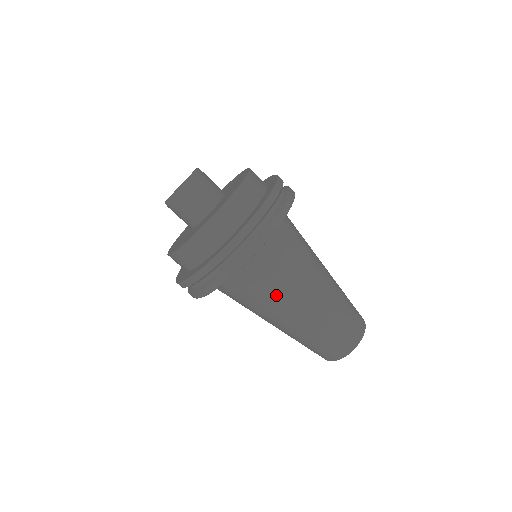
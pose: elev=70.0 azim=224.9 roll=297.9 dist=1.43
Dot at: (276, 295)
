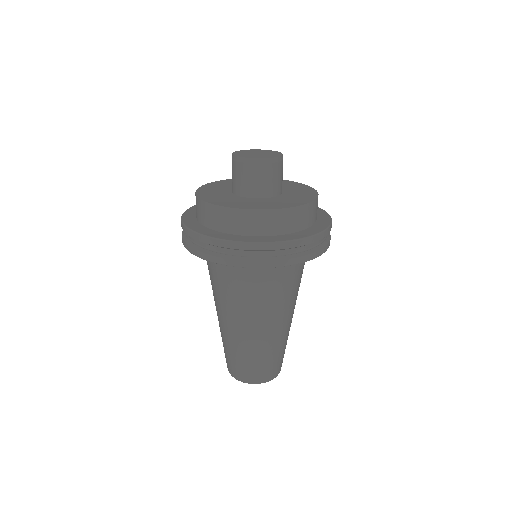
Dot at: (275, 302)
